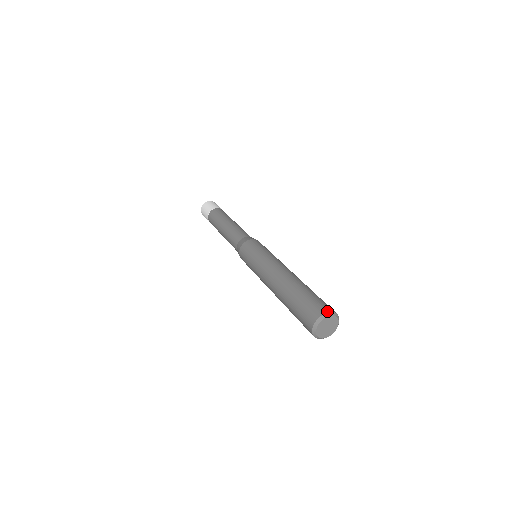
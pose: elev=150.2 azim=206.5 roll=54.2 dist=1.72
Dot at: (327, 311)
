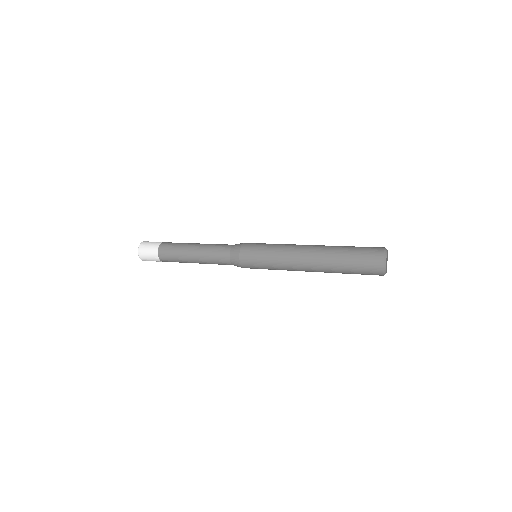
Dot at: occluded
